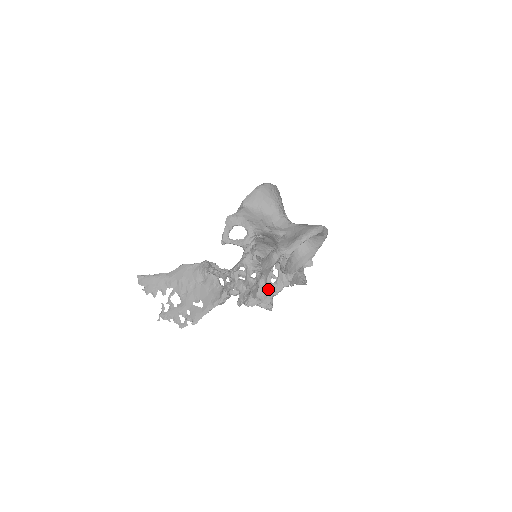
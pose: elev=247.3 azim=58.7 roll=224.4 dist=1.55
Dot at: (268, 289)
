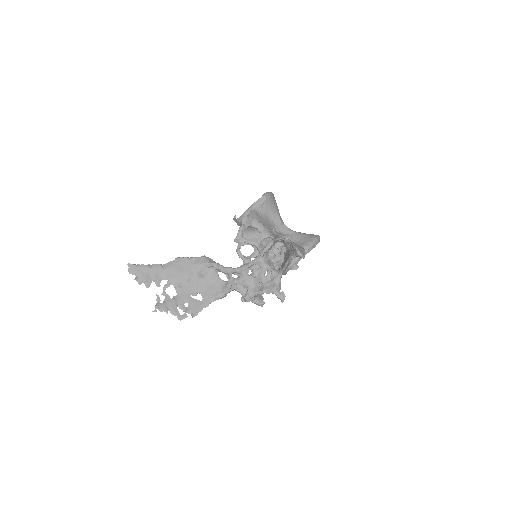
Dot at: occluded
